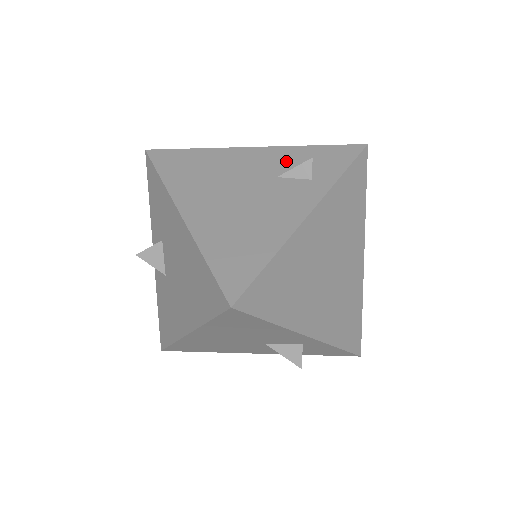
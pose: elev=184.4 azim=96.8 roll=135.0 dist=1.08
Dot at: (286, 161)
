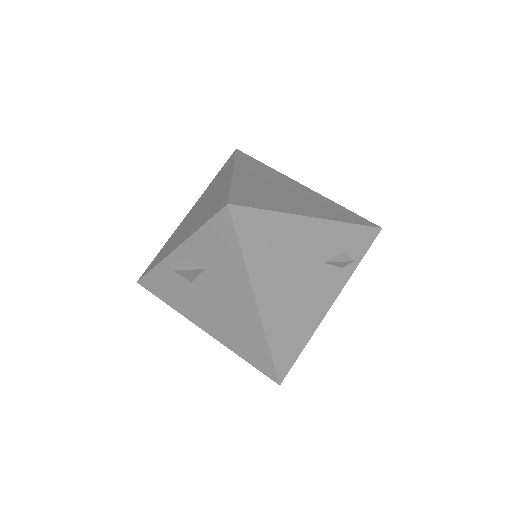
Dot at: (333, 243)
